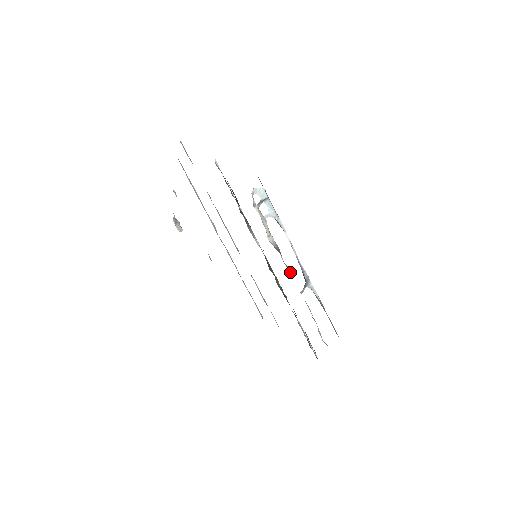
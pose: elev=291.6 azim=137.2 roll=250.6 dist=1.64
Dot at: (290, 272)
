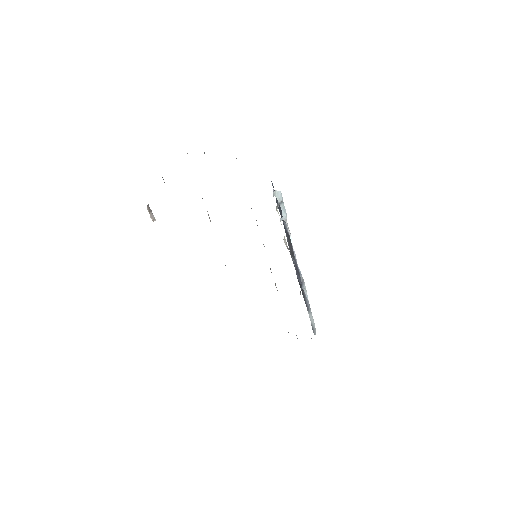
Dot at: occluded
